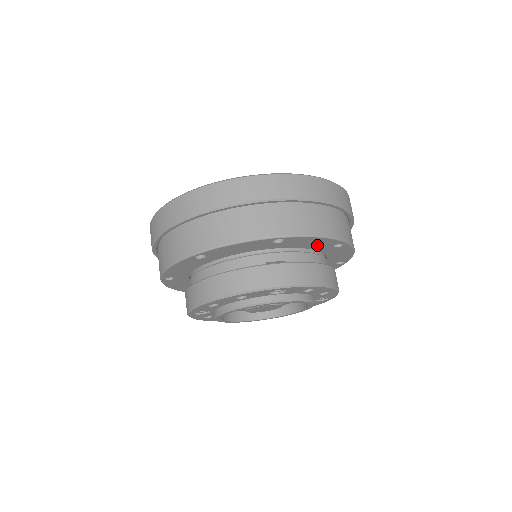
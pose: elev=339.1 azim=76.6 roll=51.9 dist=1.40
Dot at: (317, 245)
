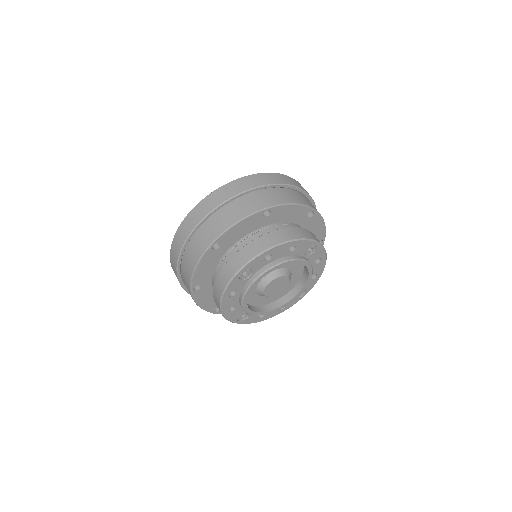
Dot at: occluded
